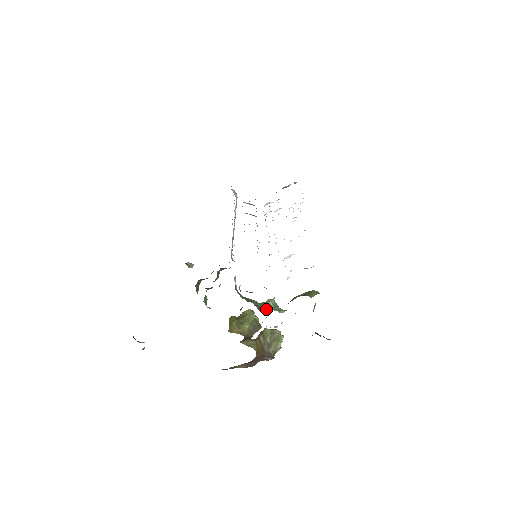
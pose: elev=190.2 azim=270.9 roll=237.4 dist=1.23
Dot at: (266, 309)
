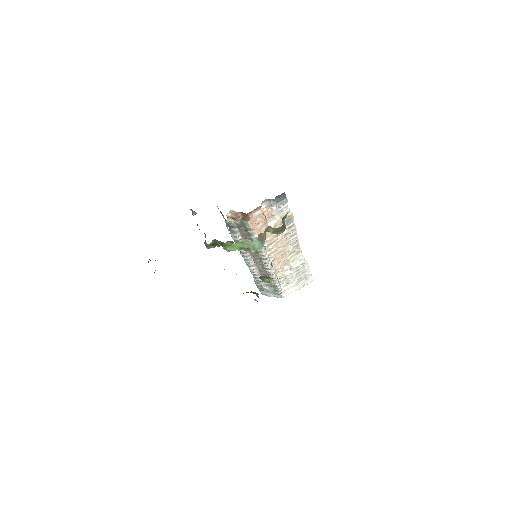
Dot at: occluded
